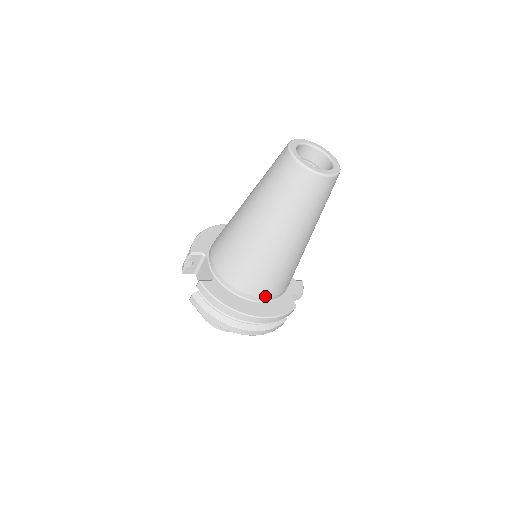
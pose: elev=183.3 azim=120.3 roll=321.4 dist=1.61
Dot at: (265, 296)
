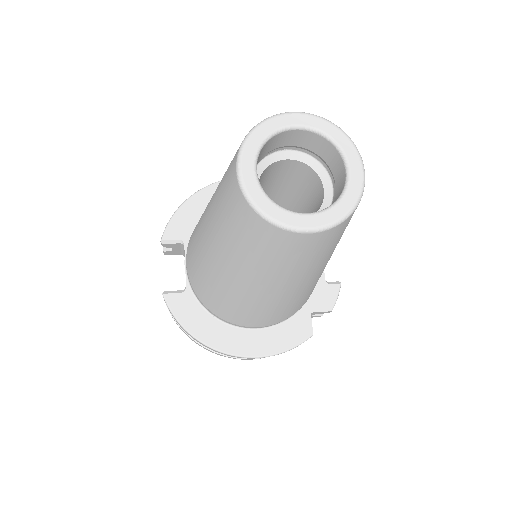
Dot at: (257, 326)
